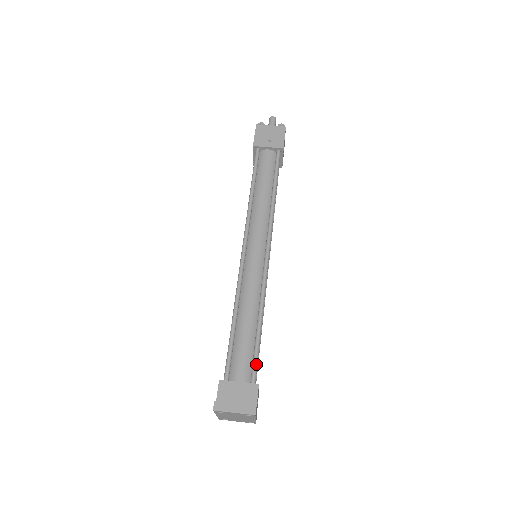
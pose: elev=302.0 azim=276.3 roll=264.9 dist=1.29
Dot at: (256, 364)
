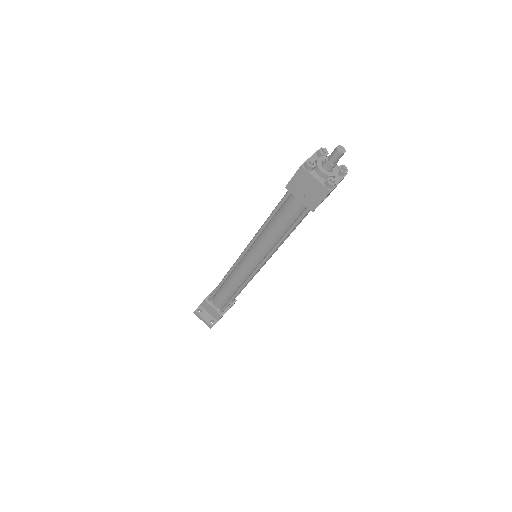
Dot at: occluded
